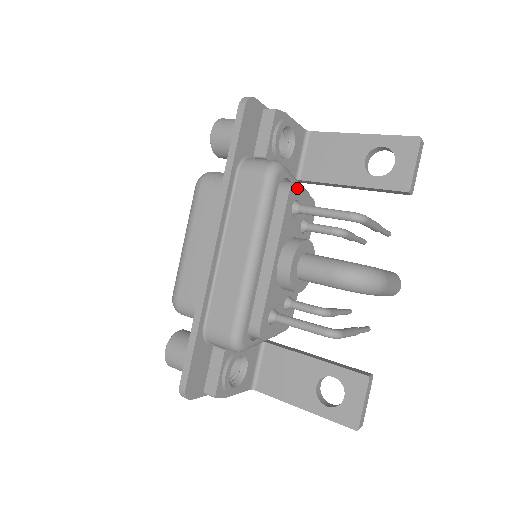
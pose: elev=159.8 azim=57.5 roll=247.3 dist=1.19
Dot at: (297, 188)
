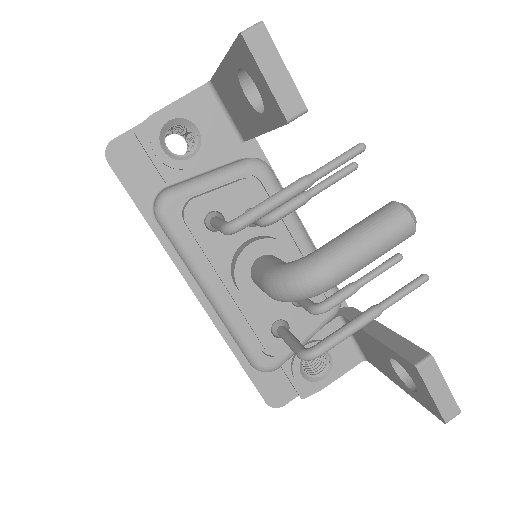
Dot at: (196, 204)
